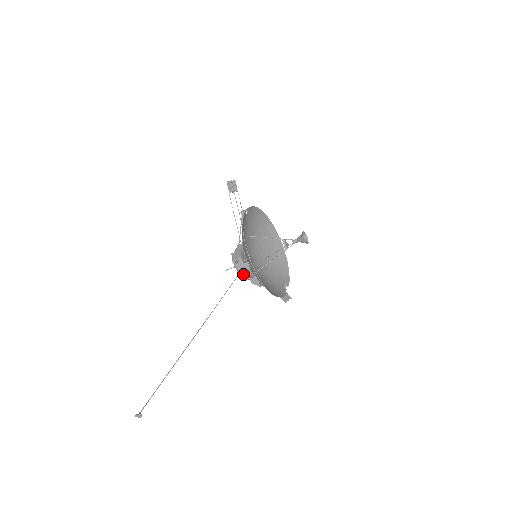
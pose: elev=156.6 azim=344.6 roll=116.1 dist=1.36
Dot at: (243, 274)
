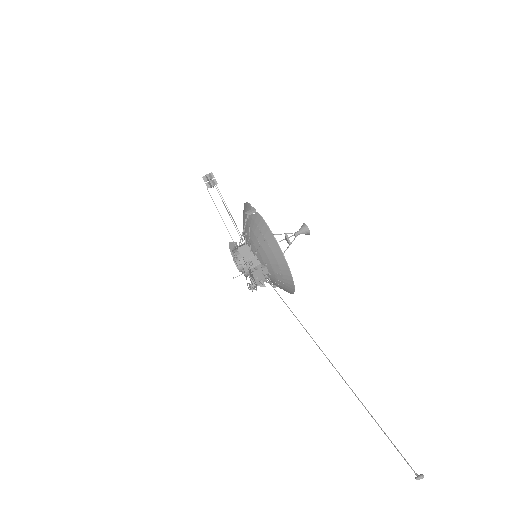
Dot at: (259, 280)
